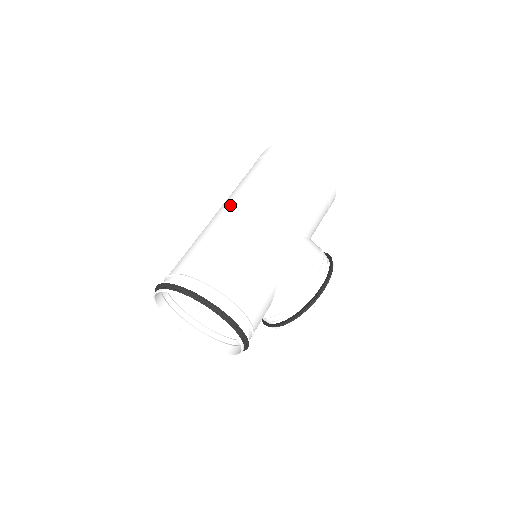
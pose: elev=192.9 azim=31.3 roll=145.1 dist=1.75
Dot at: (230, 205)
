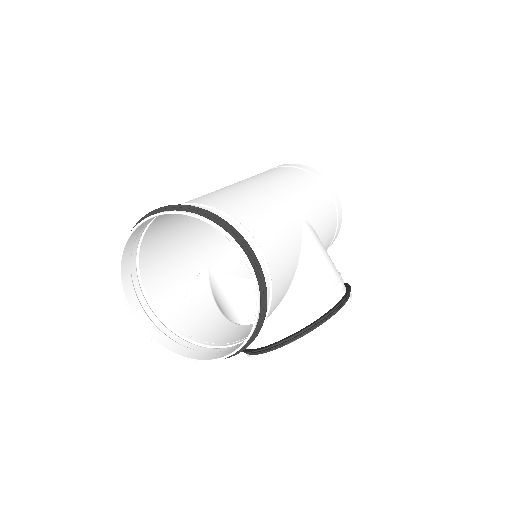
Dot at: (241, 181)
